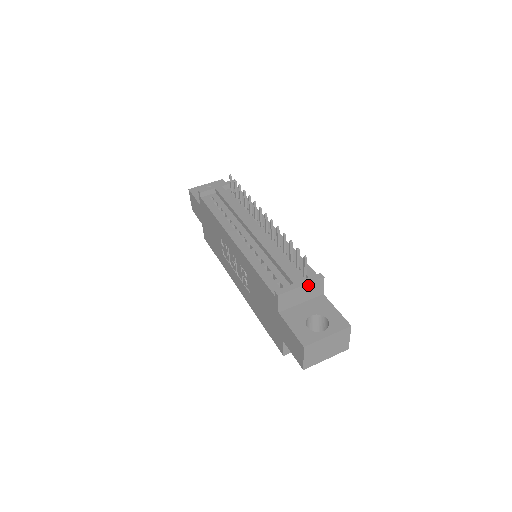
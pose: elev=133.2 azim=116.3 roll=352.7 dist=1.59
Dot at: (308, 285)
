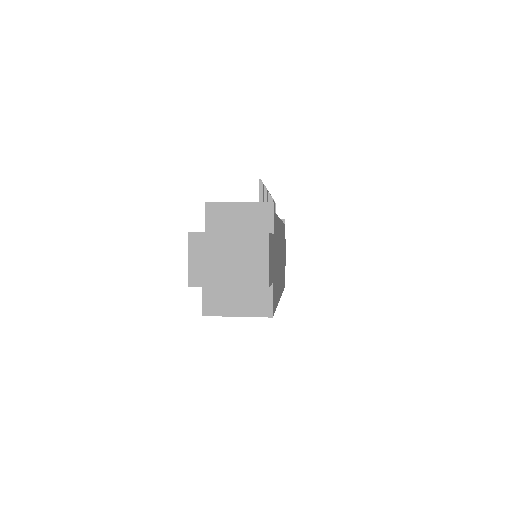
Dot at: (249, 206)
